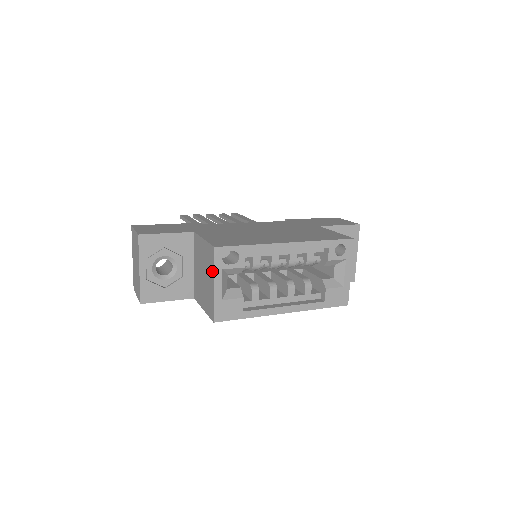
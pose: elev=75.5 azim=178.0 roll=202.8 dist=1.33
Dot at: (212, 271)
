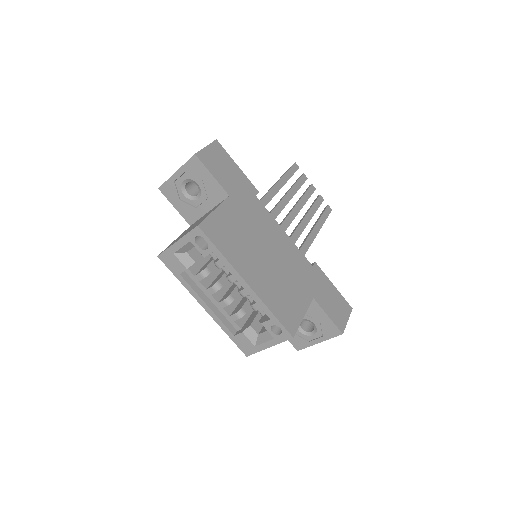
Dot at: (186, 233)
